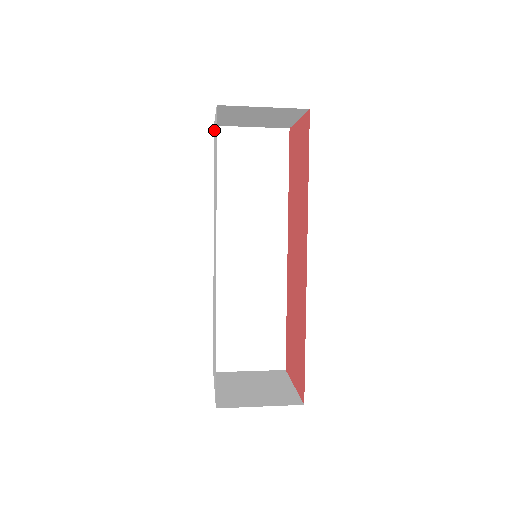
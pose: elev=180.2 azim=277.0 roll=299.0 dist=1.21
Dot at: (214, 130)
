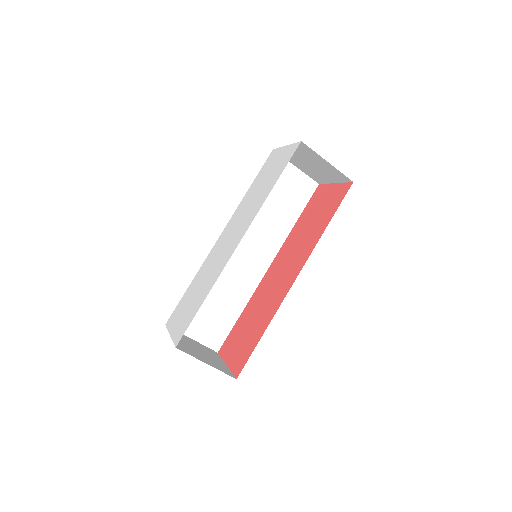
Dot at: (276, 153)
